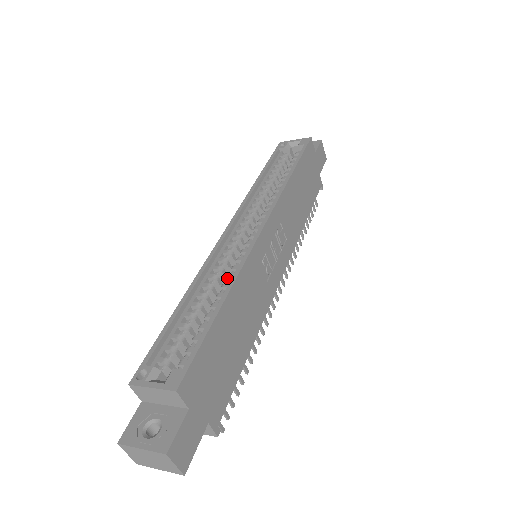
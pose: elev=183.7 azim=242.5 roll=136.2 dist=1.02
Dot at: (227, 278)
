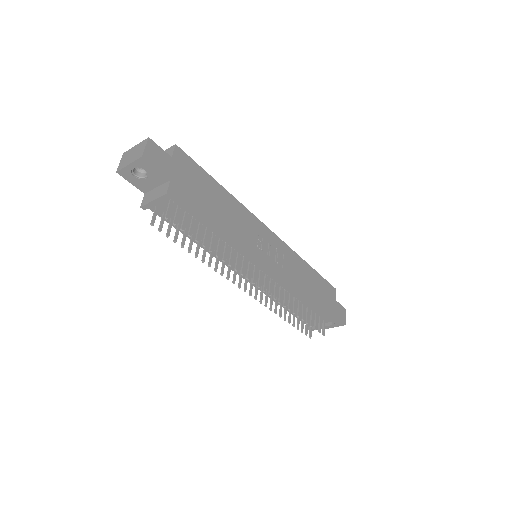
Dot at: occluded
